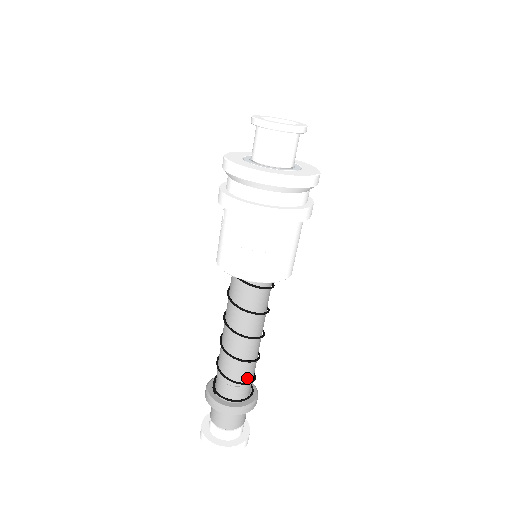
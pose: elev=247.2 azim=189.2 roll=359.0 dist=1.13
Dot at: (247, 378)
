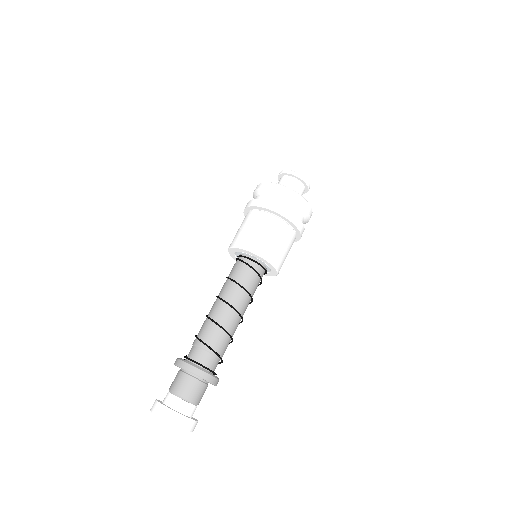
Dot at: (214, 346)
